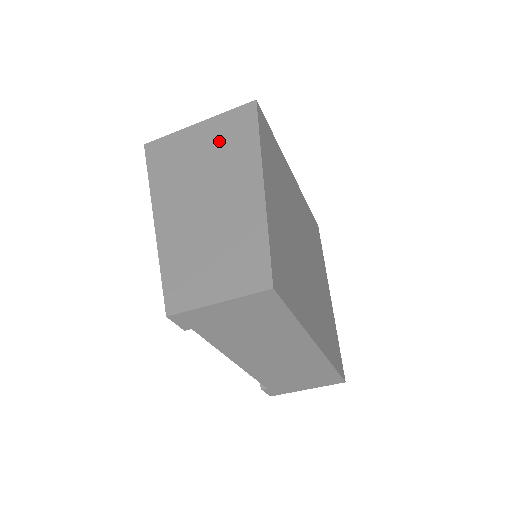
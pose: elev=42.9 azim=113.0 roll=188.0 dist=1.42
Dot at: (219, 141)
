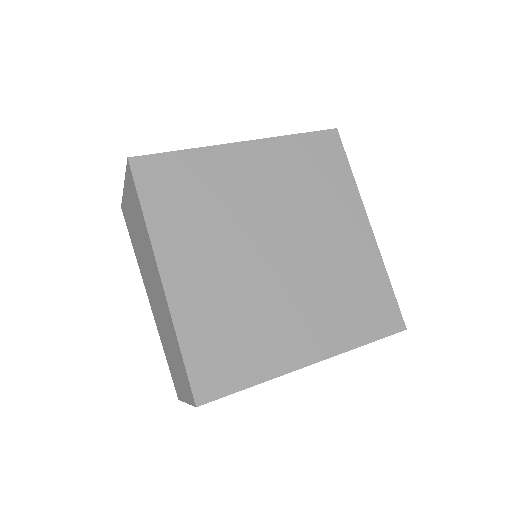
Dot at: (136, 217)
